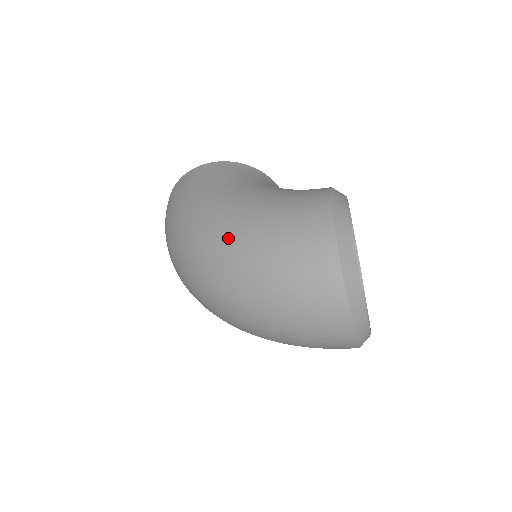
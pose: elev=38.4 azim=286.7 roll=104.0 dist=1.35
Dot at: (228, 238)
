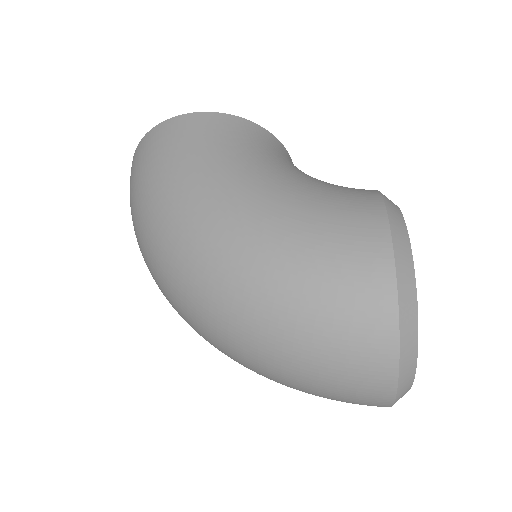
Dot at: (233, 261)
